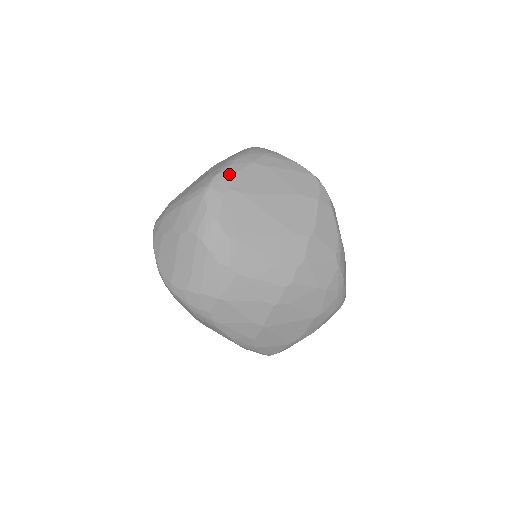
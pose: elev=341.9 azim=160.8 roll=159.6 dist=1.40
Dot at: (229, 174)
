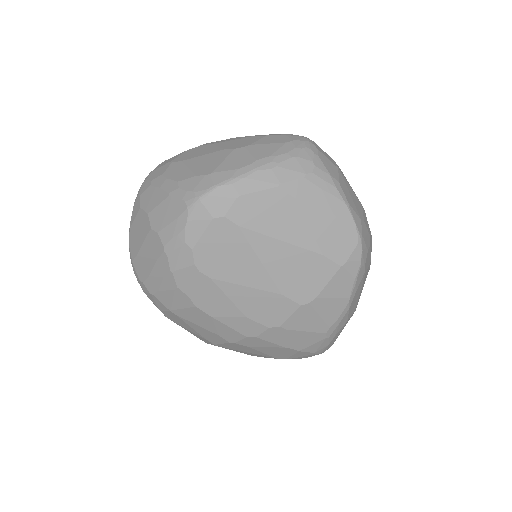
Dot at: (235, 193)
